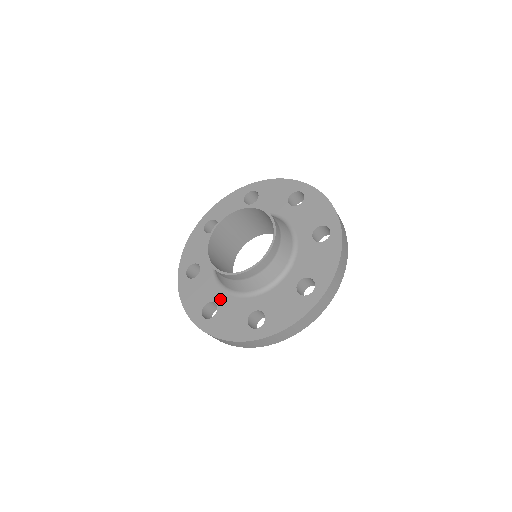
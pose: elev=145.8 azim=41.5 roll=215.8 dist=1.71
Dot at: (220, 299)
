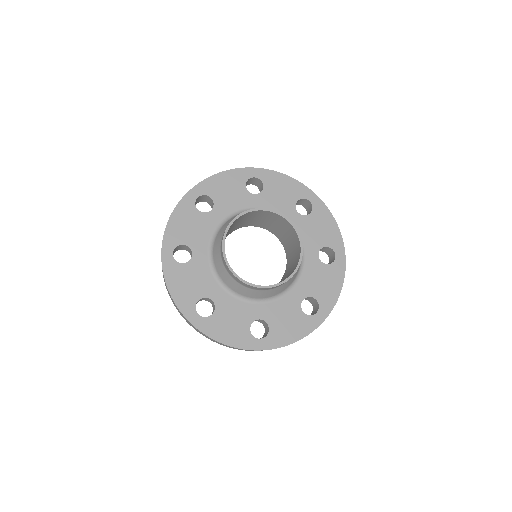
Dot at: (261, 313)
